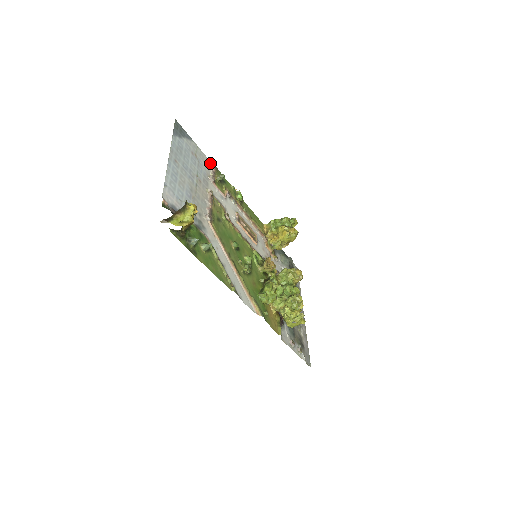
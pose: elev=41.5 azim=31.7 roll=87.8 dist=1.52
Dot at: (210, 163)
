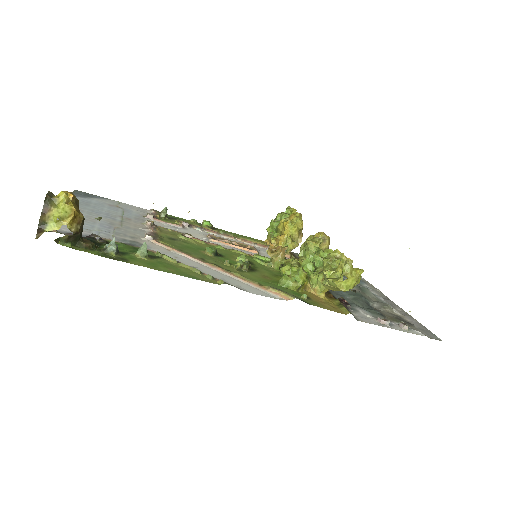
Dot at: (146, 210)
